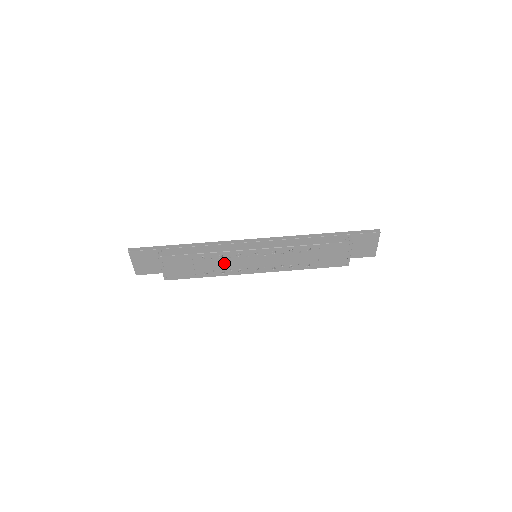
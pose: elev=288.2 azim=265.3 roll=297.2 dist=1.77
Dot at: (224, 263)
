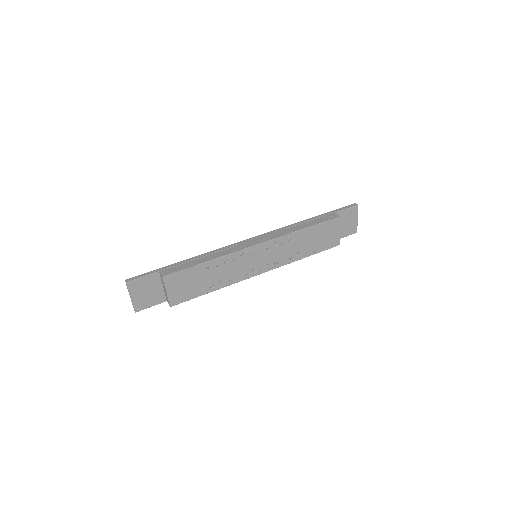
Dot at: (229, 269)
